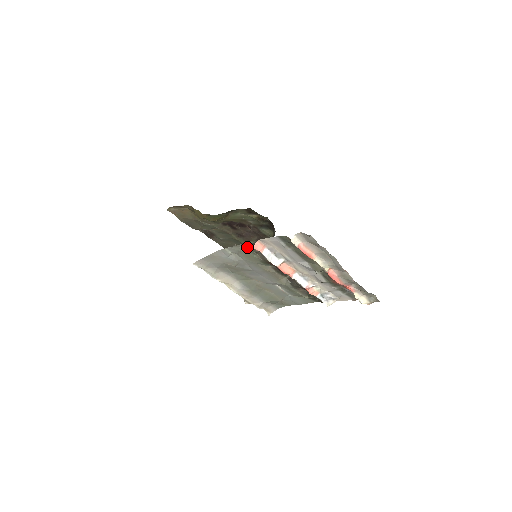
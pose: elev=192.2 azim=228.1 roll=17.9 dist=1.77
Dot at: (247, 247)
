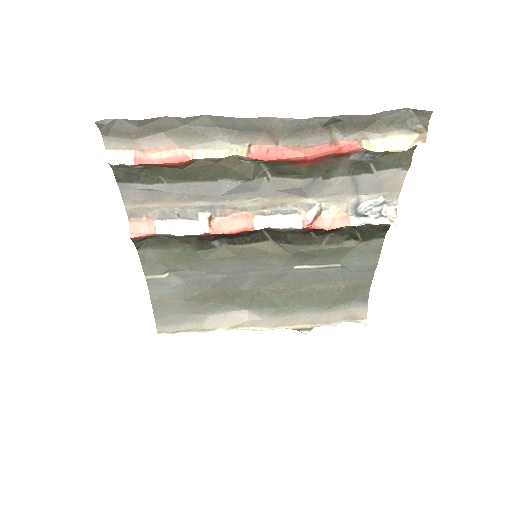
Dot at: (152, 247)
